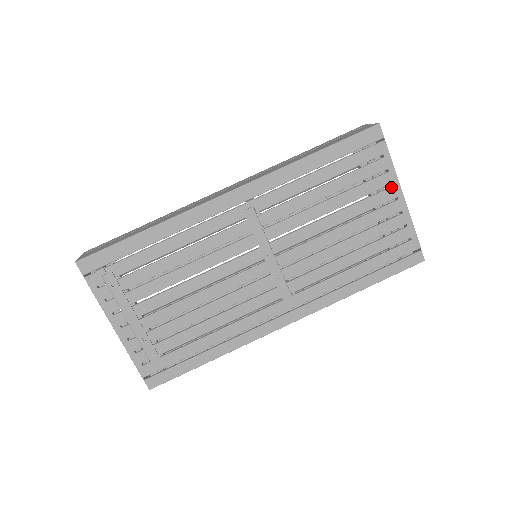
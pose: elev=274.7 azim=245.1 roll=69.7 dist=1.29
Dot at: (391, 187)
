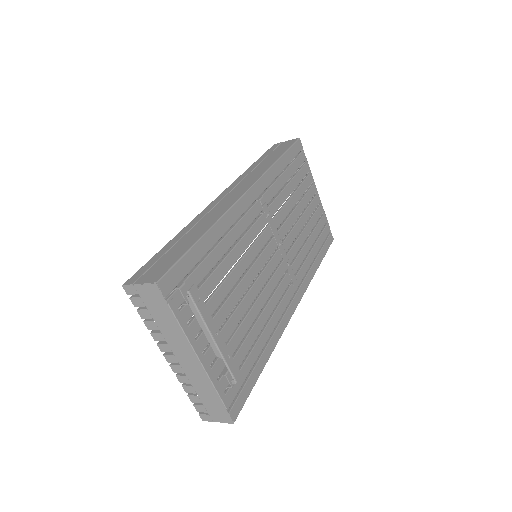
Dot at: (312, 185)
